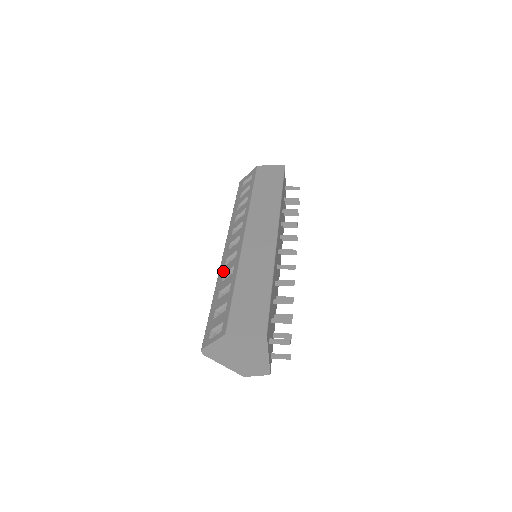
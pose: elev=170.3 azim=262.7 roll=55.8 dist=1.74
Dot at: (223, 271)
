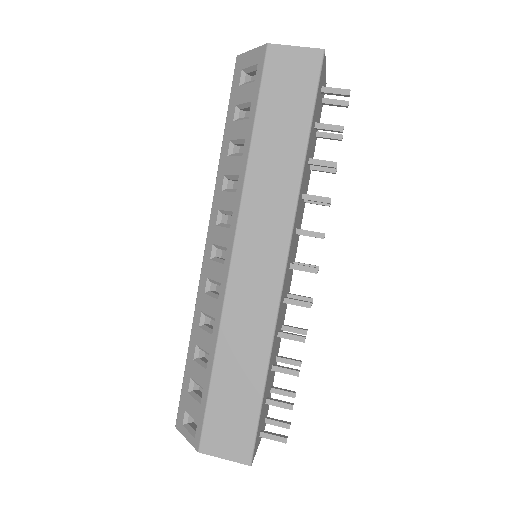
Dot at: (201, 304)
